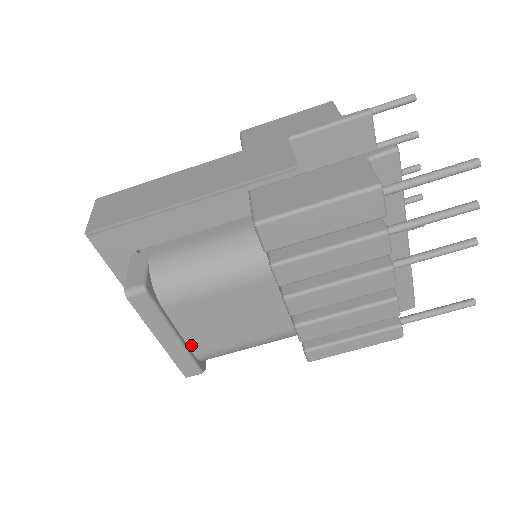
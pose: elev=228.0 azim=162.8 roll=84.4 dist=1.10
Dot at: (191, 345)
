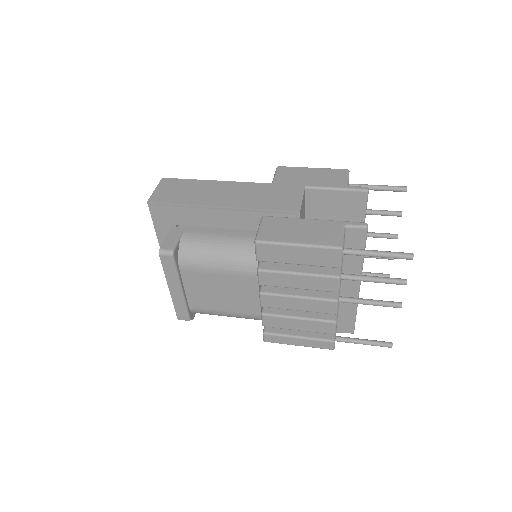
Dot at: (189, 299)
